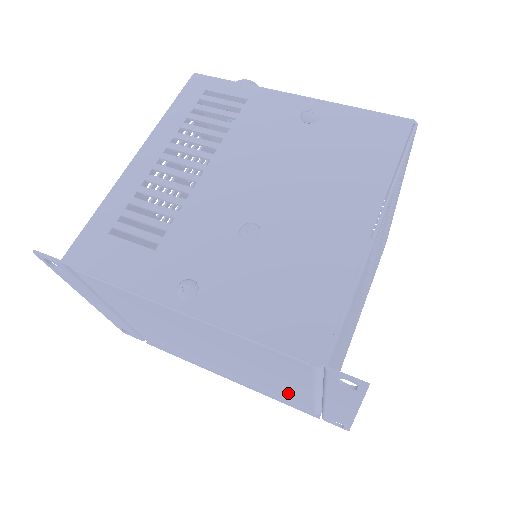
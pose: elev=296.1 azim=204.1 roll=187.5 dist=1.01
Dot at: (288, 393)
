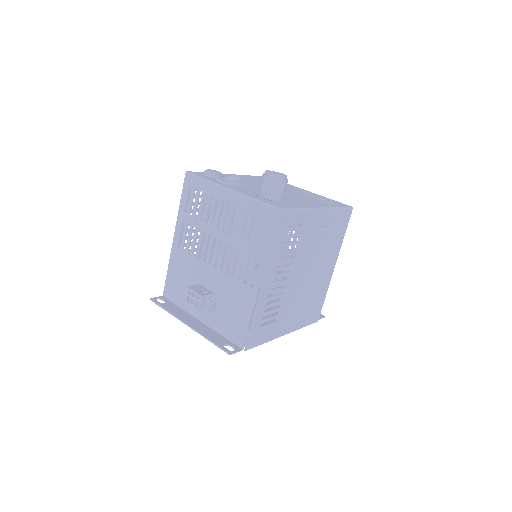
Dot at: occluded
